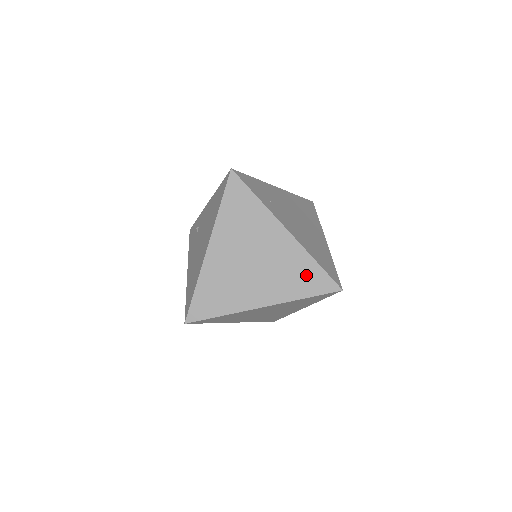
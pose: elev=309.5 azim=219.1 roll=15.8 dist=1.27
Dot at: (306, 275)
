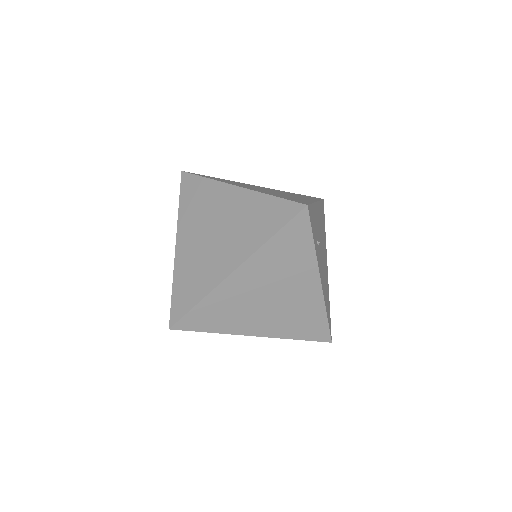
Dot at: (265, 214)
